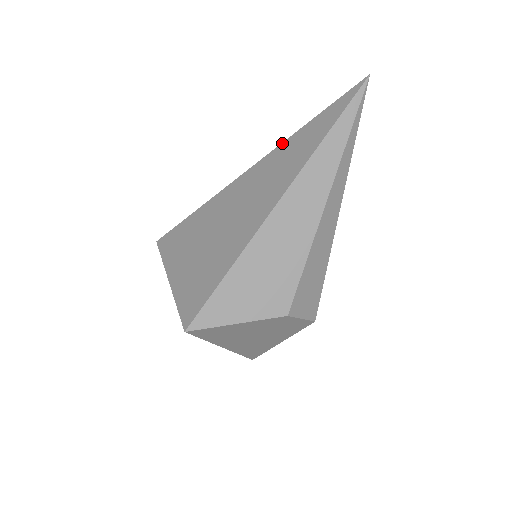
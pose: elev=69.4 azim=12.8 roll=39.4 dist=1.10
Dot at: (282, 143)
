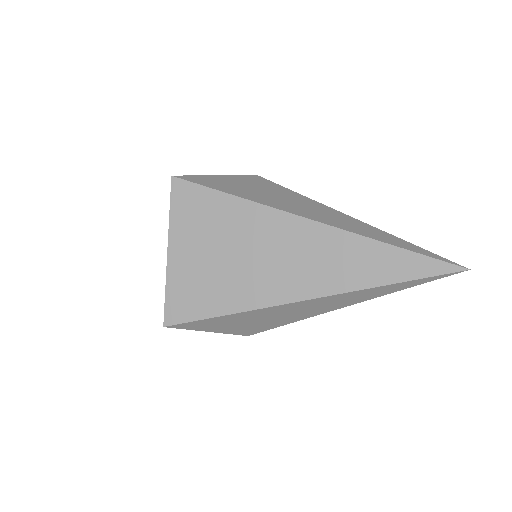
Dot at: (353, 234)
